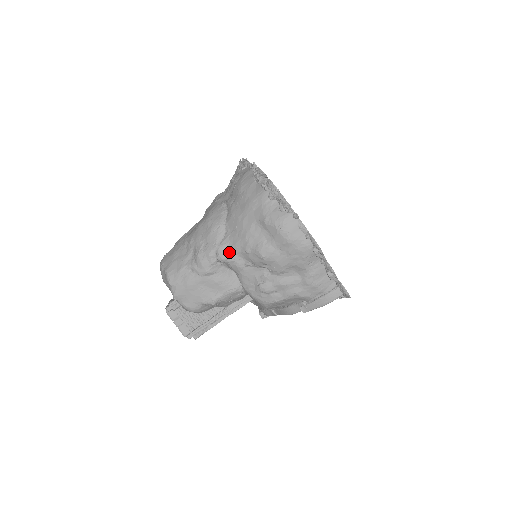
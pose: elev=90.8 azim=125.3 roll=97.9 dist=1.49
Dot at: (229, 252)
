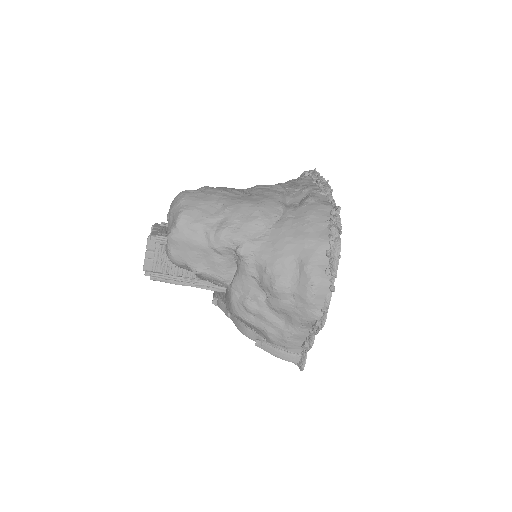
Dot at: (251, 254)
